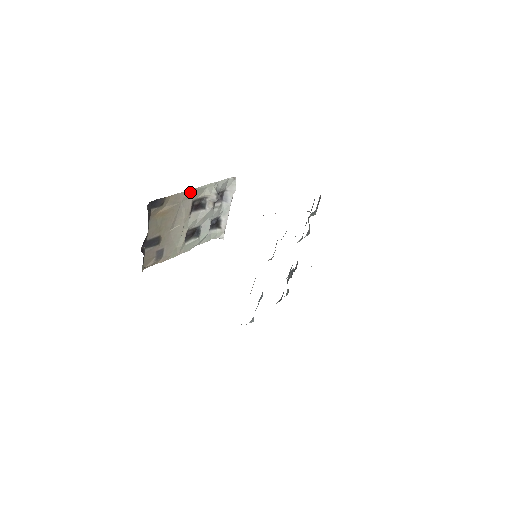
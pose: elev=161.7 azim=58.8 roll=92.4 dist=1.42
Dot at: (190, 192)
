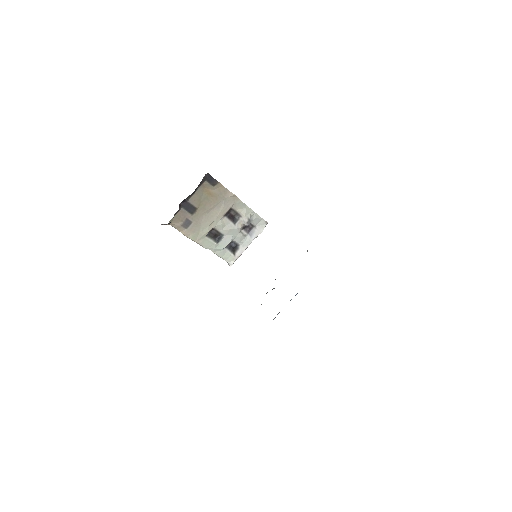
Dot at: (234, 198)
